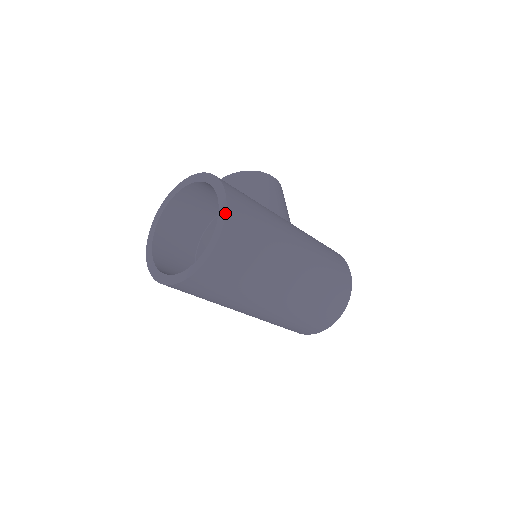
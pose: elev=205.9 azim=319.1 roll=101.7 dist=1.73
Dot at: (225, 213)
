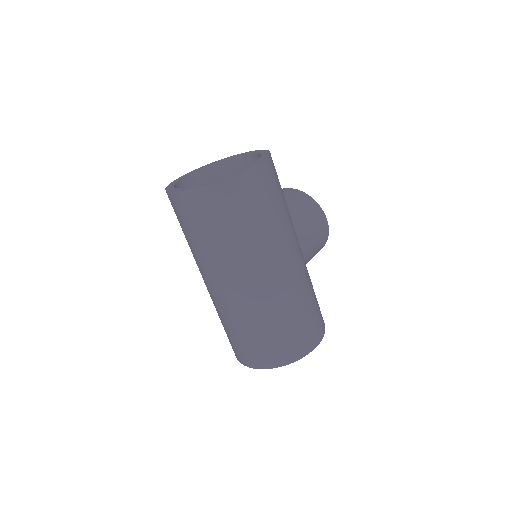
Dot at: (245, 170)
